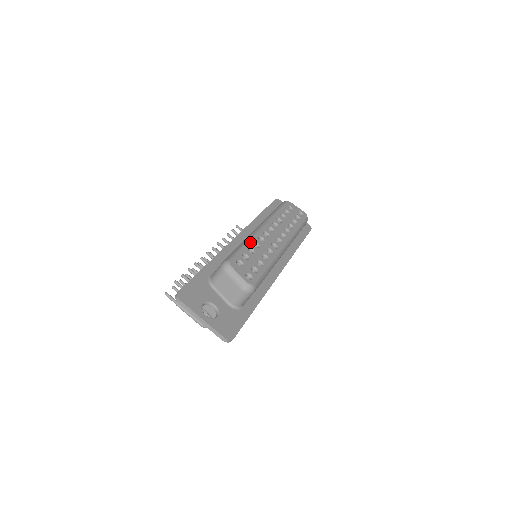
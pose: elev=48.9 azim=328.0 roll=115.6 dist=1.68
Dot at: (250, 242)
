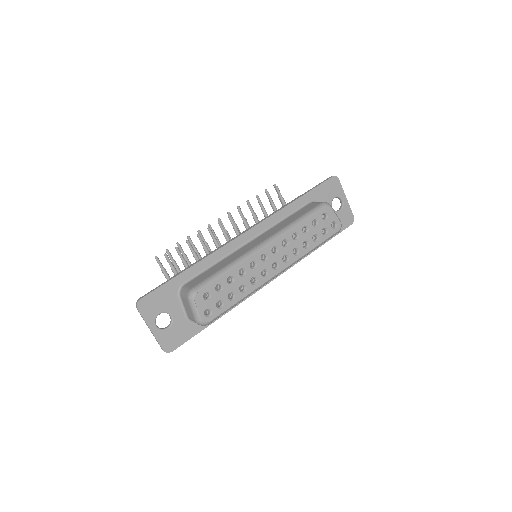
Dot at: (236, 269)
